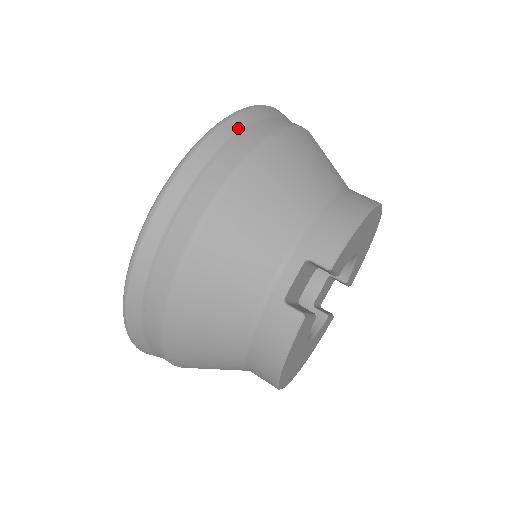
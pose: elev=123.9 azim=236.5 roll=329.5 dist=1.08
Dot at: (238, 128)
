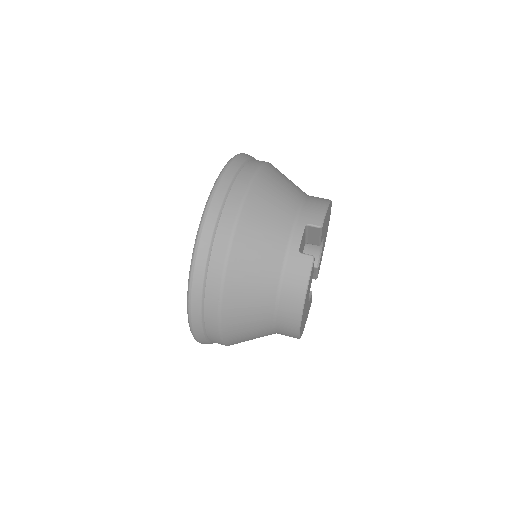
Dot at: (244, 161)
